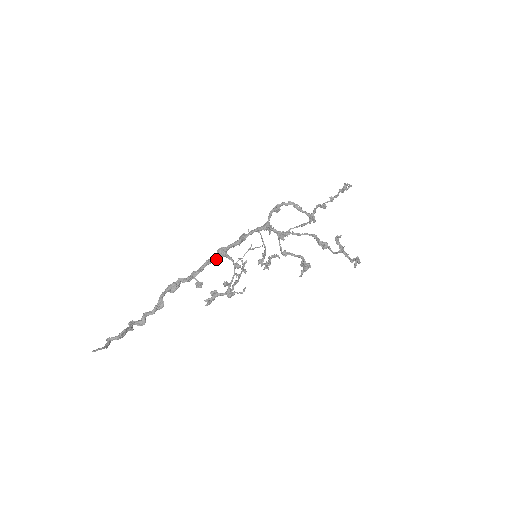
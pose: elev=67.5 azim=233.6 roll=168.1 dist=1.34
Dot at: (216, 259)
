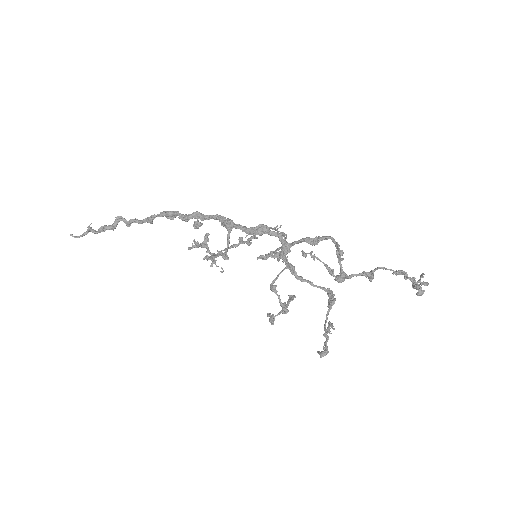
Dot at: (222, 223)
